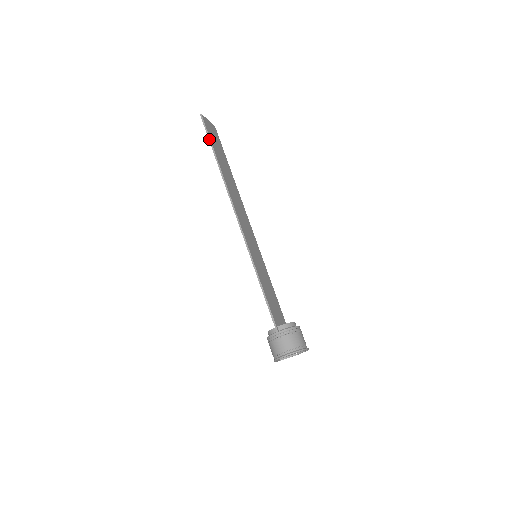
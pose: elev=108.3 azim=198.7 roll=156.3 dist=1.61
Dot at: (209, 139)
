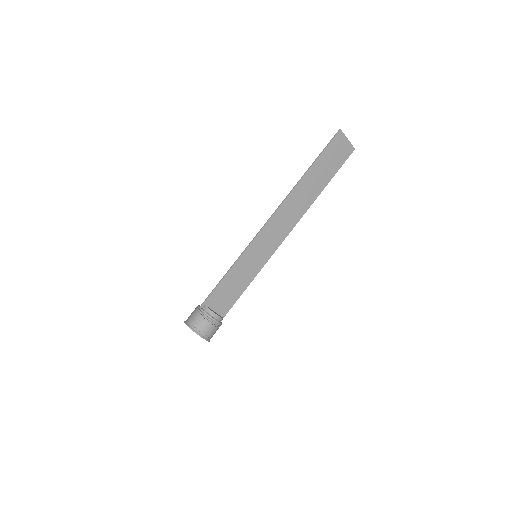
Dot at: (322, 152)
